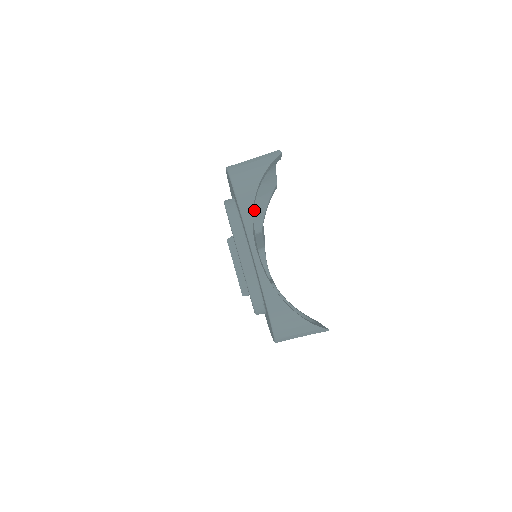
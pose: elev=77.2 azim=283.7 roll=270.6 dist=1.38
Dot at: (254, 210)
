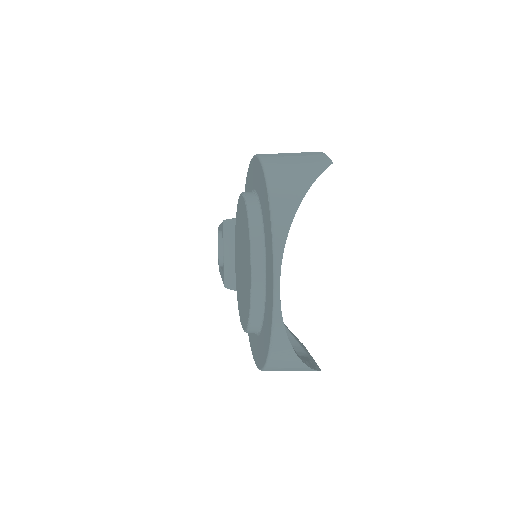
Dot at: occluded
